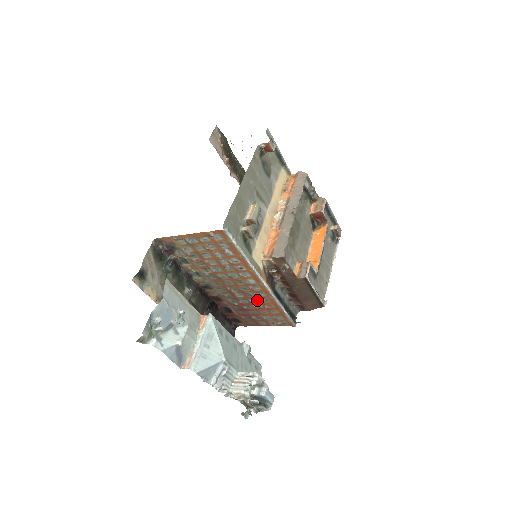
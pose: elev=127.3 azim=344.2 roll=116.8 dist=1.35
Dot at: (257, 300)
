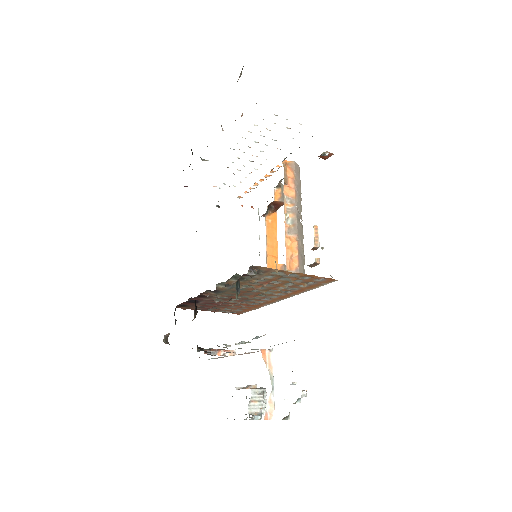
Dot at: (245, 302)
